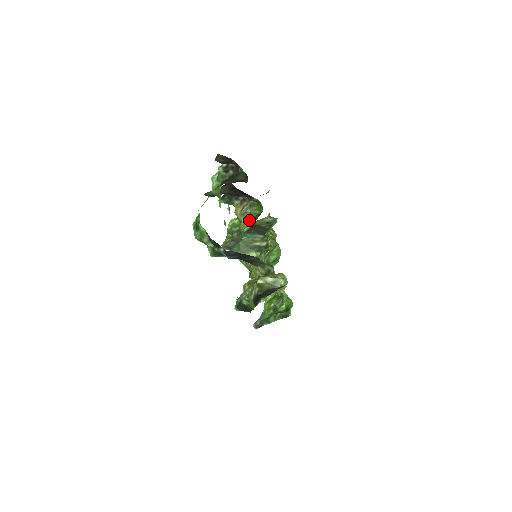
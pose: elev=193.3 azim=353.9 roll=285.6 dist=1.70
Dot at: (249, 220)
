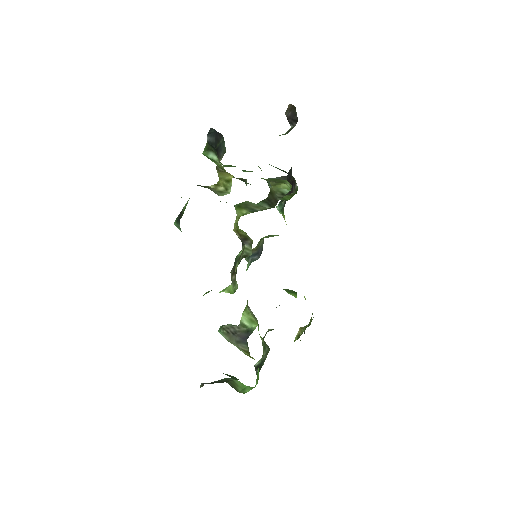
Dot at: occluded
